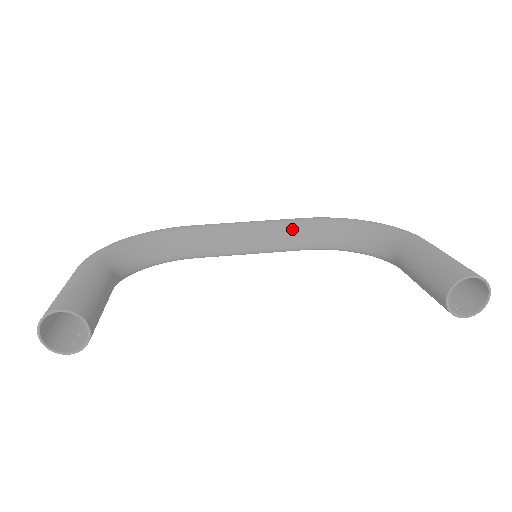
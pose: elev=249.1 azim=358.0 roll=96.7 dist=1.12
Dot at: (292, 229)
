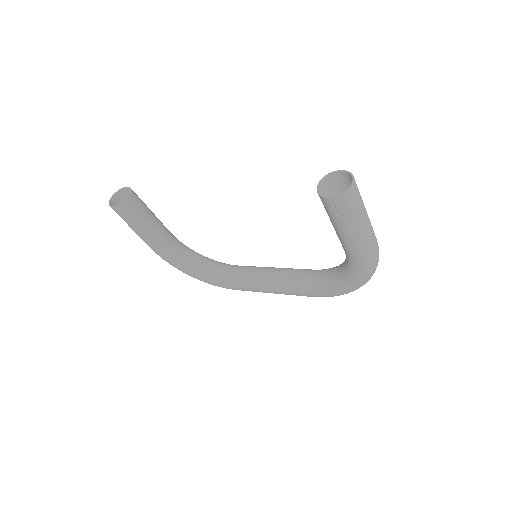
Dot at: (301, 269)
